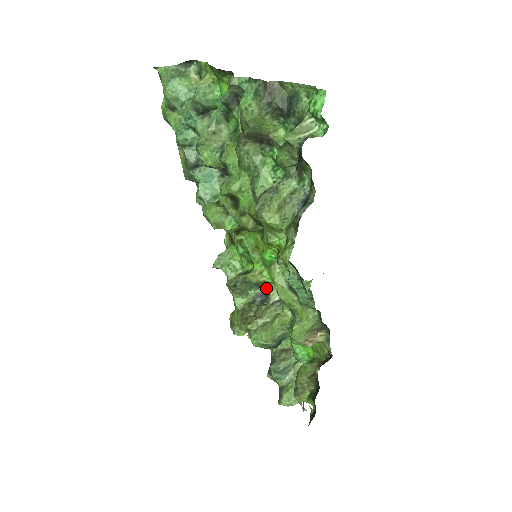
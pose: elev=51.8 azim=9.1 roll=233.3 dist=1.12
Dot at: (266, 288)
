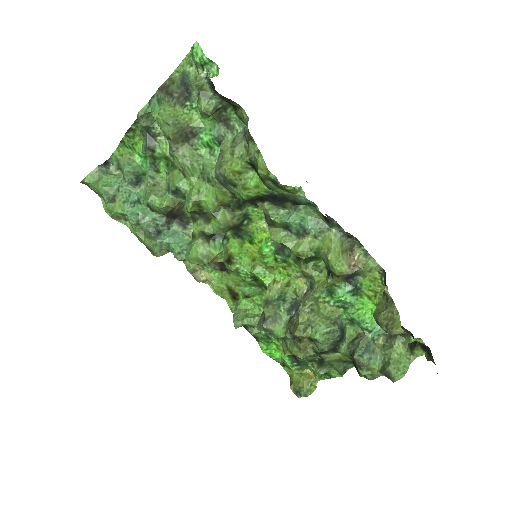
Dot at: (290, 296)
